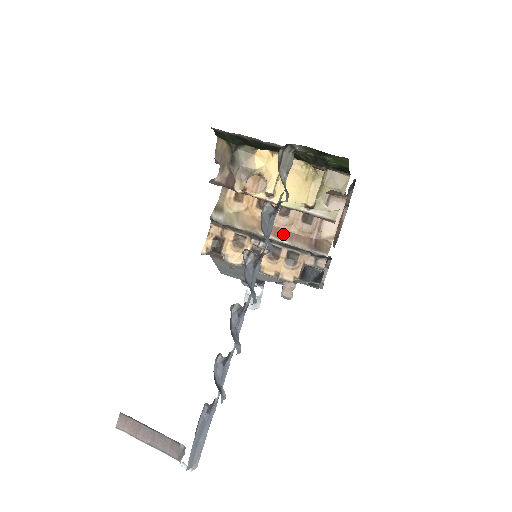
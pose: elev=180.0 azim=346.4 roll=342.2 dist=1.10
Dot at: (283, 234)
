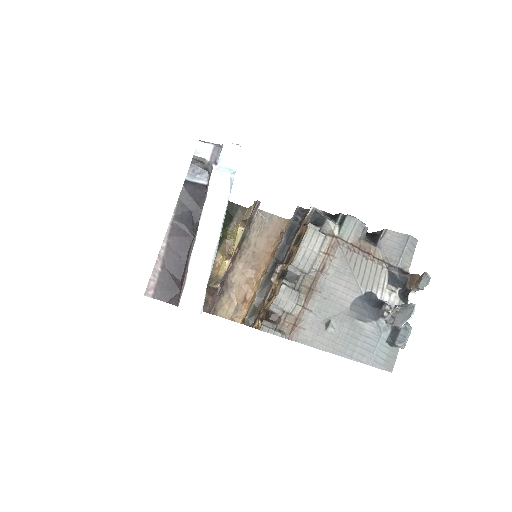
Dot at: occluded
